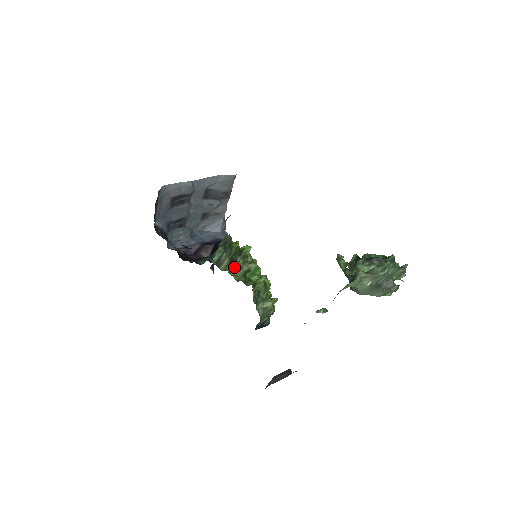
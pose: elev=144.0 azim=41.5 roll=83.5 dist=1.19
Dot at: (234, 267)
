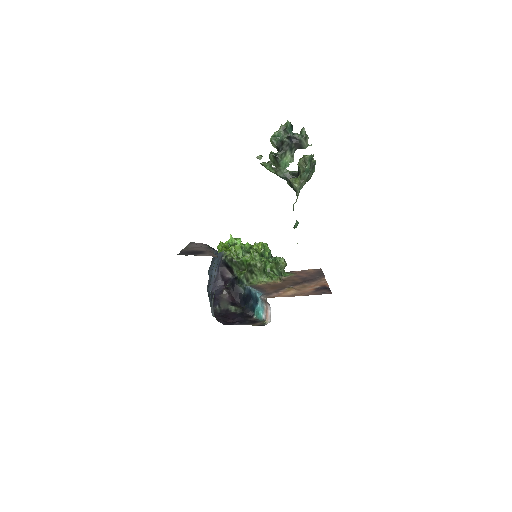
Dot at: (256, 274)
